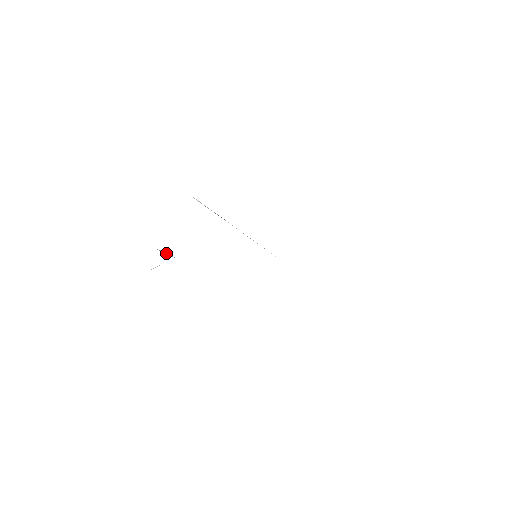
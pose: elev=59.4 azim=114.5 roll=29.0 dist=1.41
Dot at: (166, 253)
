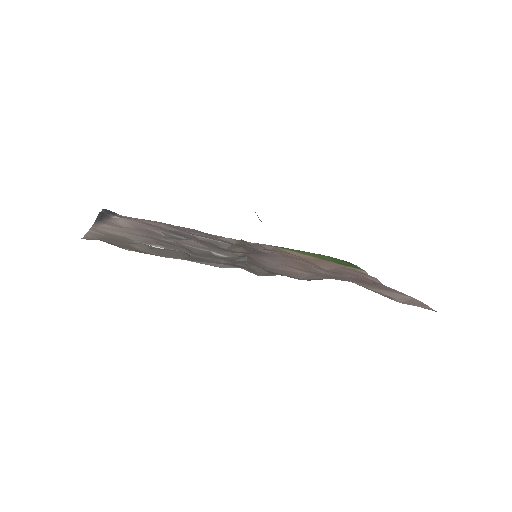
Dot at: (188, 256)
